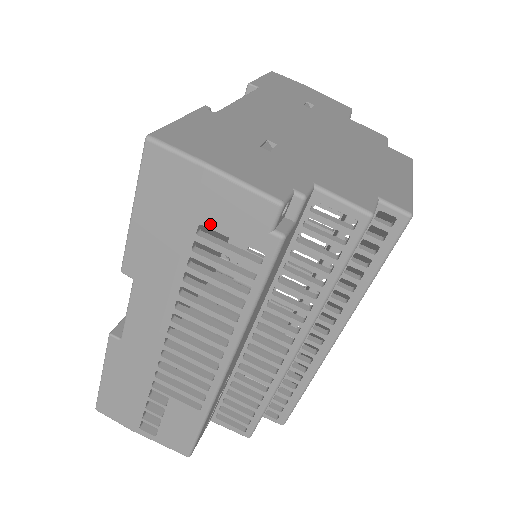
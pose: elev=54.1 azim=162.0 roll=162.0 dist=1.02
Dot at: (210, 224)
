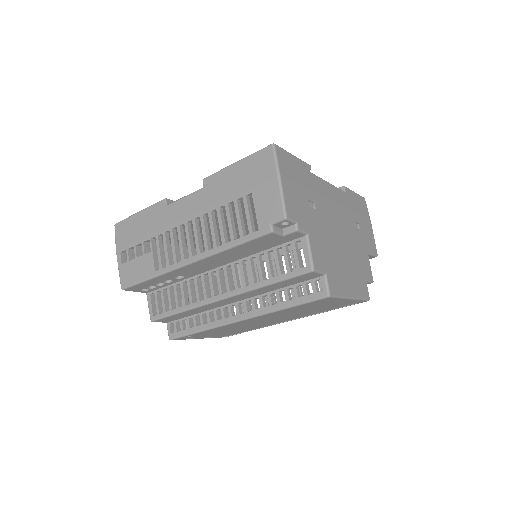
Dot at: (255, 197)
